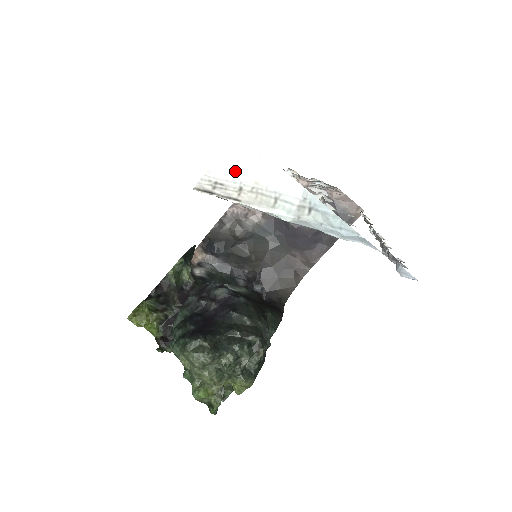
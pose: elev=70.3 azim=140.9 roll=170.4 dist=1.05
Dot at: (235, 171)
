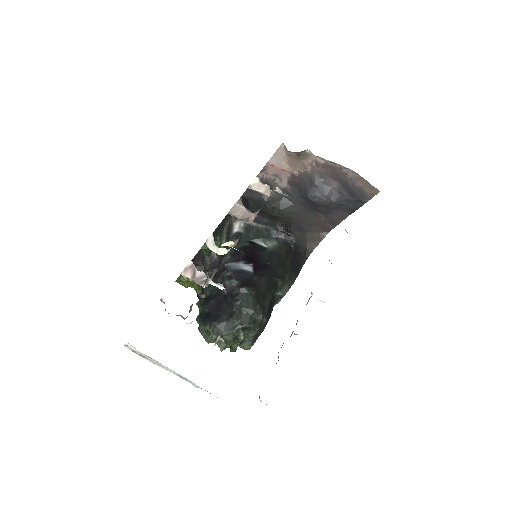
Dot at: (138, 352)
